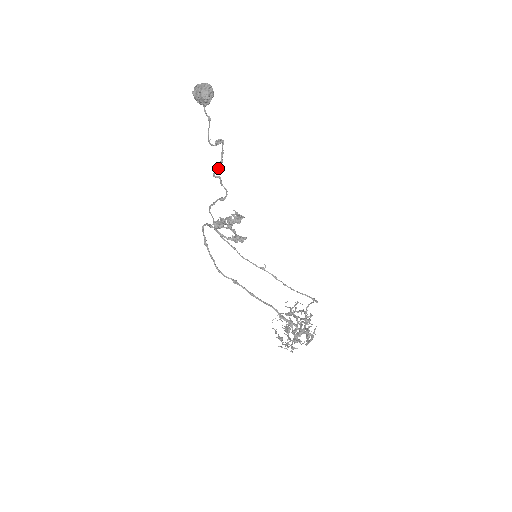
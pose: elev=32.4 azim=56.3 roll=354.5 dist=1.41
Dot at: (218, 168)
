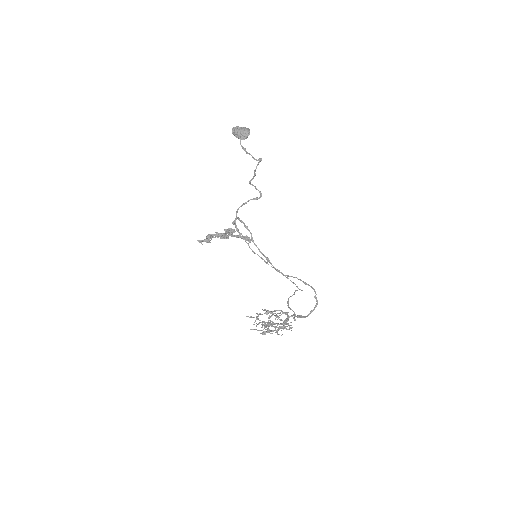
Dot at: (253, 178)
